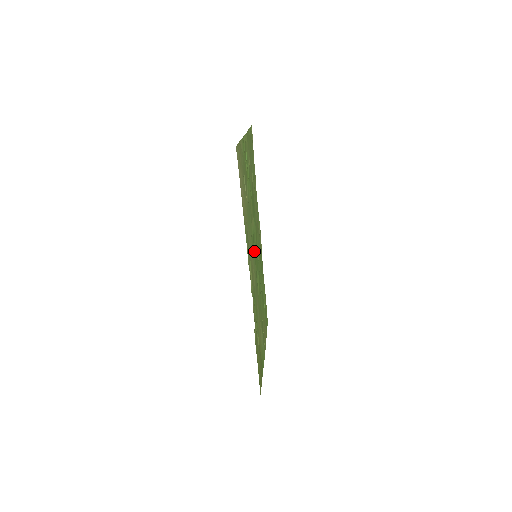
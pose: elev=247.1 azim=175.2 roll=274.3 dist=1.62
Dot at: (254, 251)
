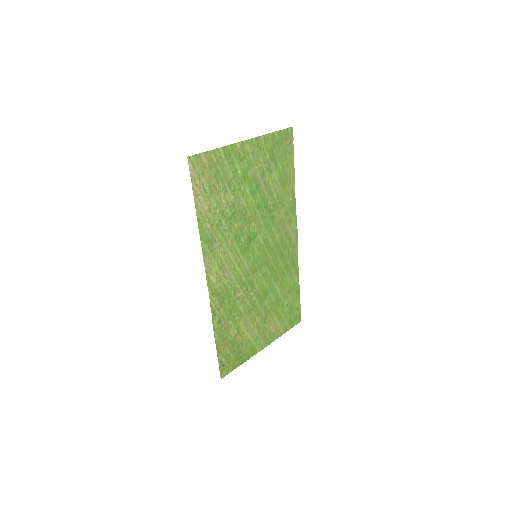
Dot at: (247, 251)
